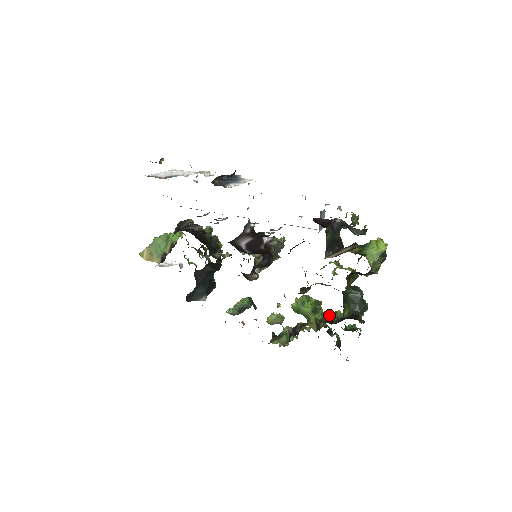
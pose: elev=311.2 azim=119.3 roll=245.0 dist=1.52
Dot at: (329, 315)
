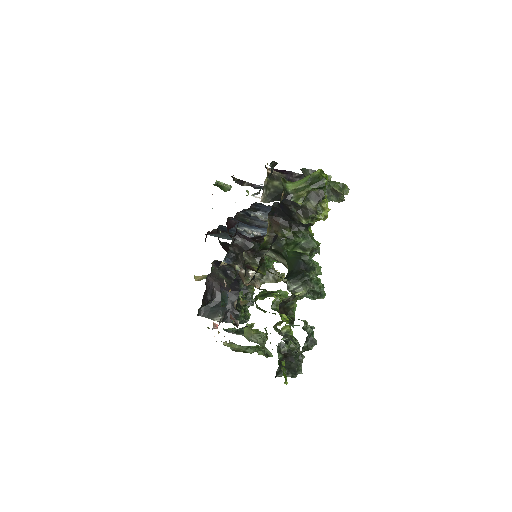
Dot at: occluded
